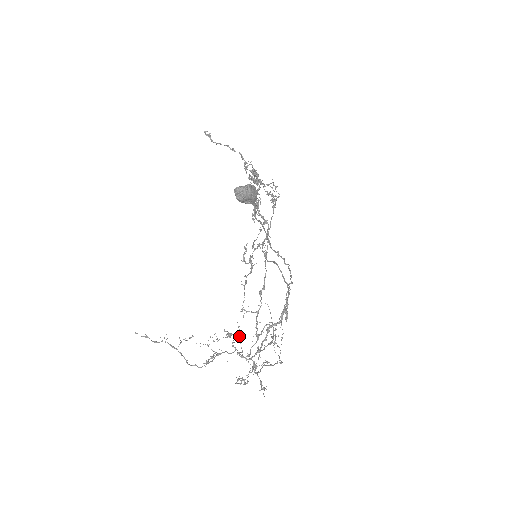
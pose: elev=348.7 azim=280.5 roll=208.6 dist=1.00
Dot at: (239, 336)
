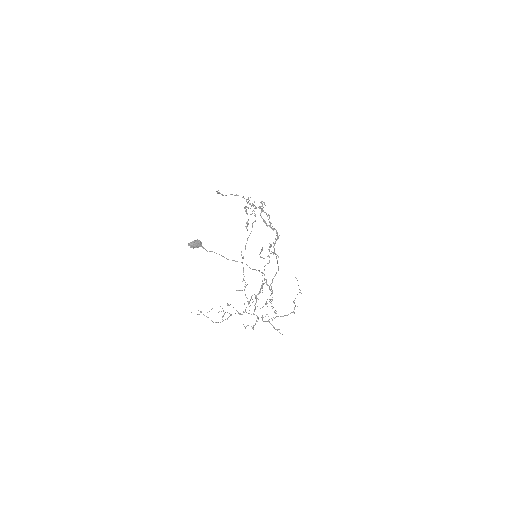
Dot at: occluded
